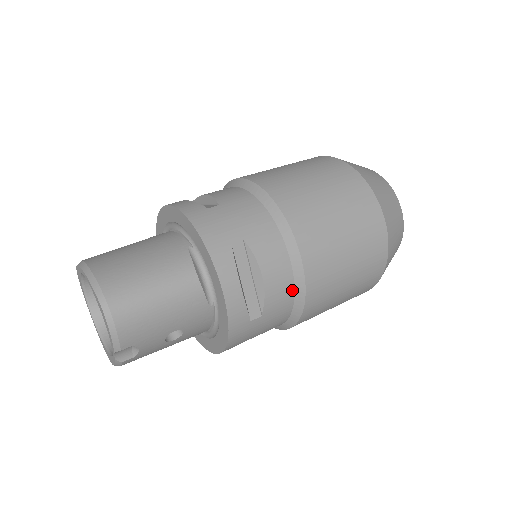
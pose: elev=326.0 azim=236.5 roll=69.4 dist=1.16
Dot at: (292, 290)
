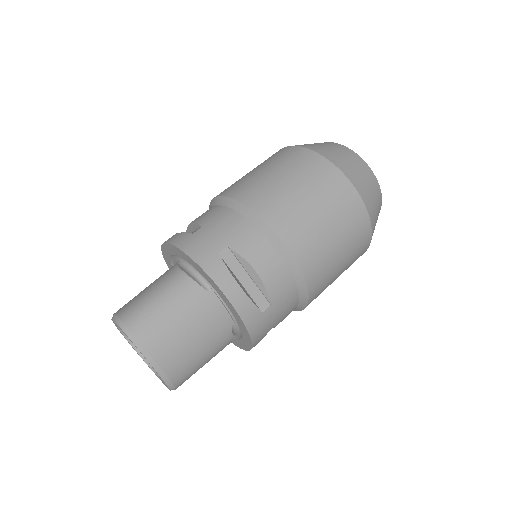
Dot at: occluded
